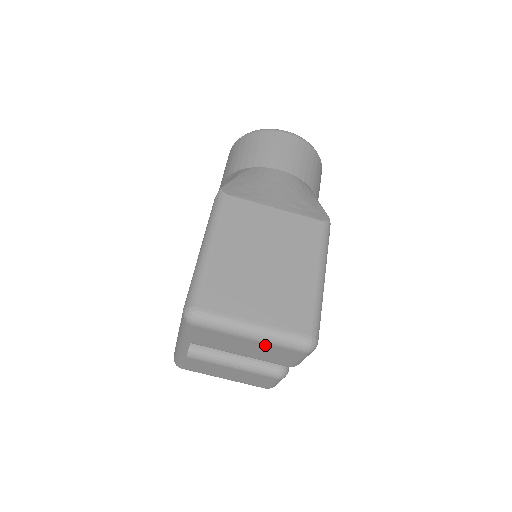
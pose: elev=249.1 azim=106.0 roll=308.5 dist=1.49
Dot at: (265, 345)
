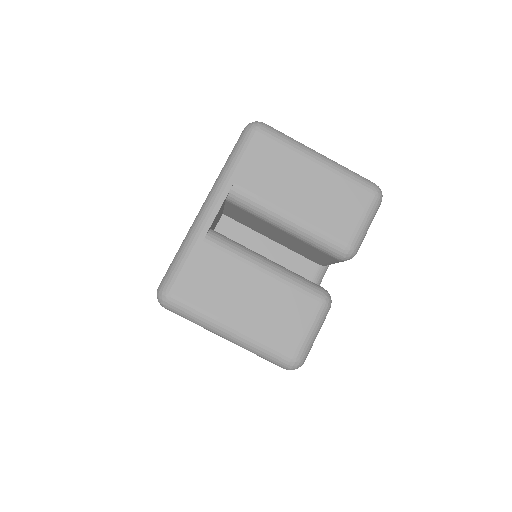
Dot at: (332, 177)
